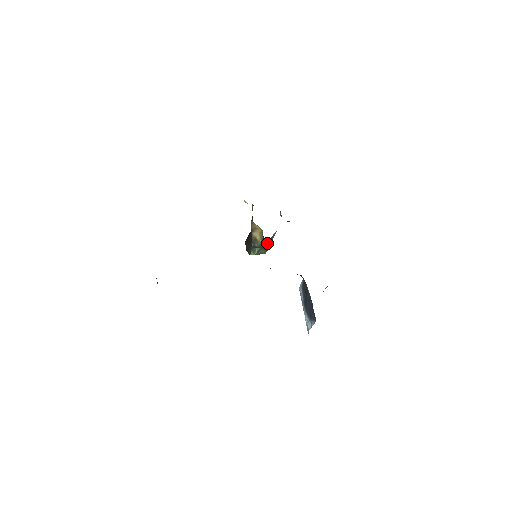
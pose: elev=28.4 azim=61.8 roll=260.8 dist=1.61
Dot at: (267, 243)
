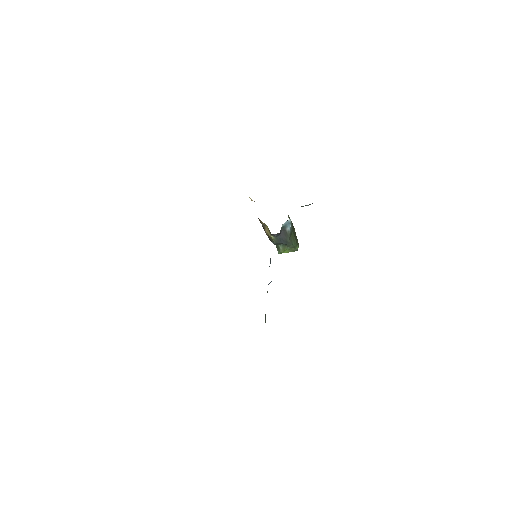
Dot at: (282, 237)
